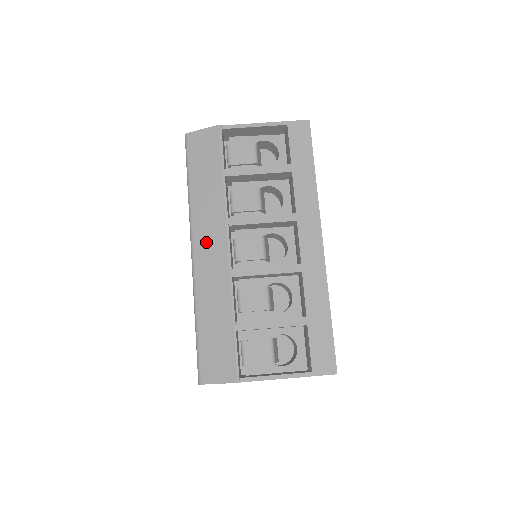
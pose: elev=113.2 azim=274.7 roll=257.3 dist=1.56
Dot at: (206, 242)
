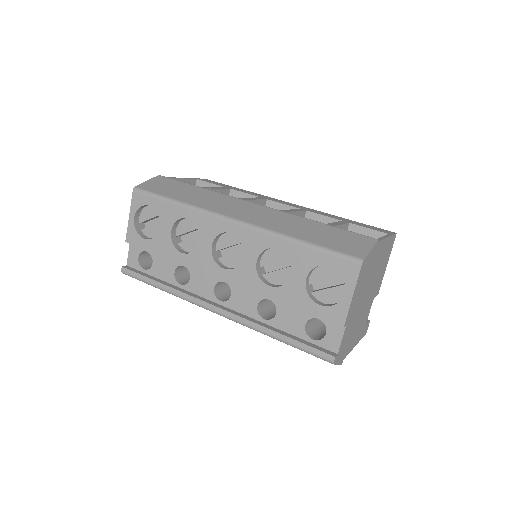
Dot at: (236, 210)
